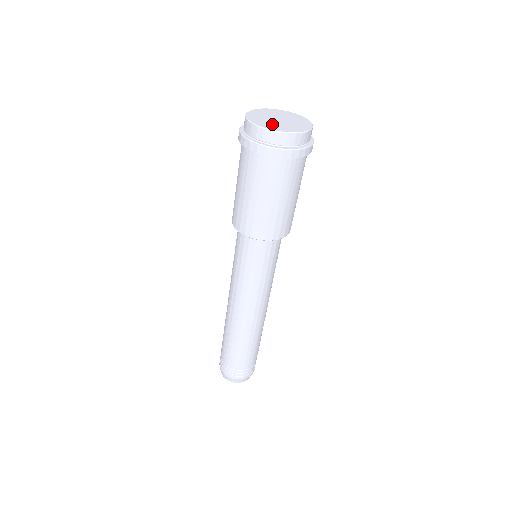
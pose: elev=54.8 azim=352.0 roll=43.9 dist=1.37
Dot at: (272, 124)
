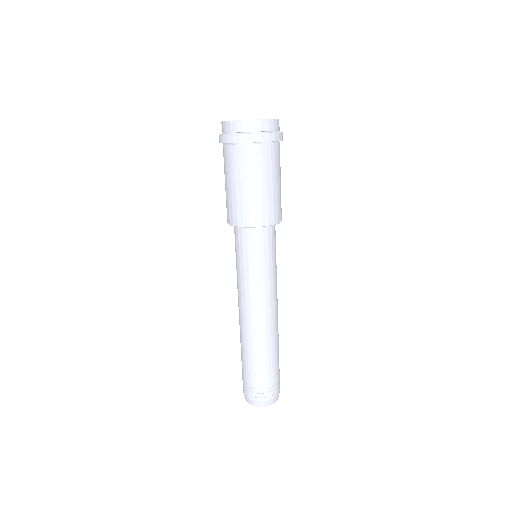
Dot at: occluded
